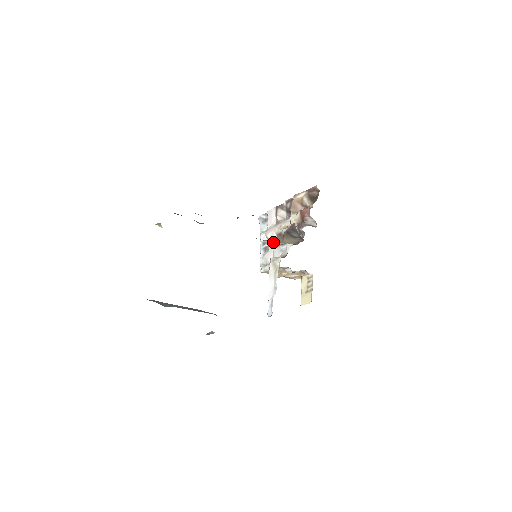
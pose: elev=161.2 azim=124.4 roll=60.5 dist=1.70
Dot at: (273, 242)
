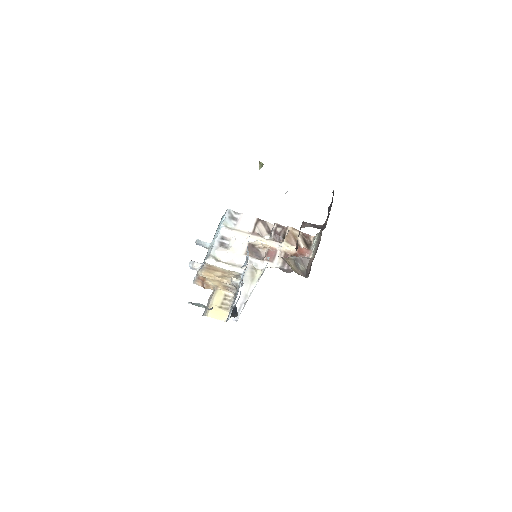
Dot at: (241, 246)
